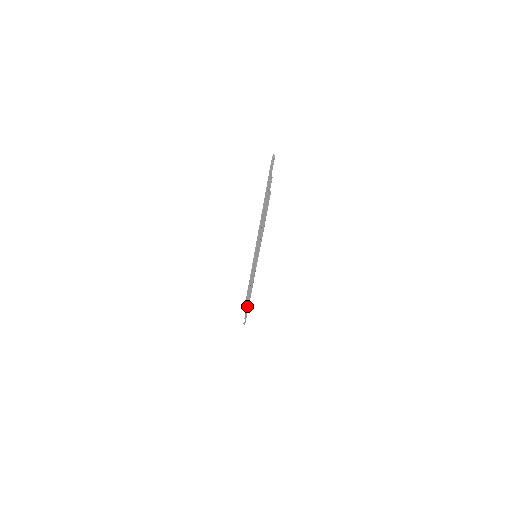
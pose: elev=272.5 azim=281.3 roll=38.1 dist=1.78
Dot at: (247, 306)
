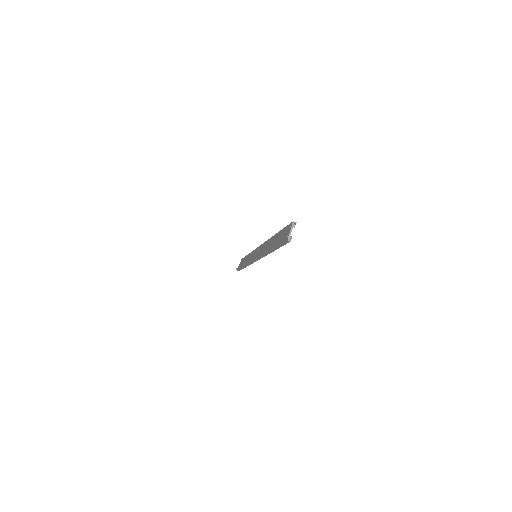
Dot at: occluded
